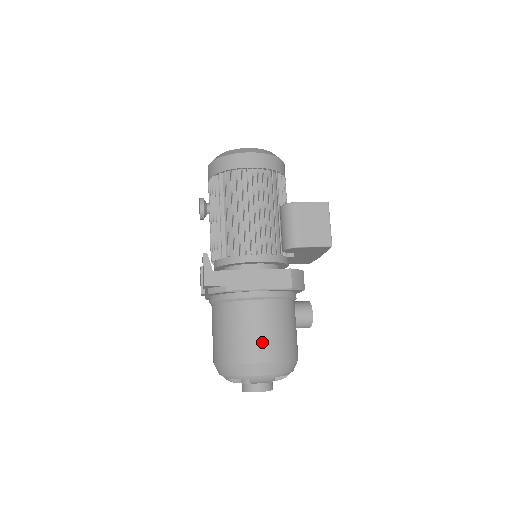
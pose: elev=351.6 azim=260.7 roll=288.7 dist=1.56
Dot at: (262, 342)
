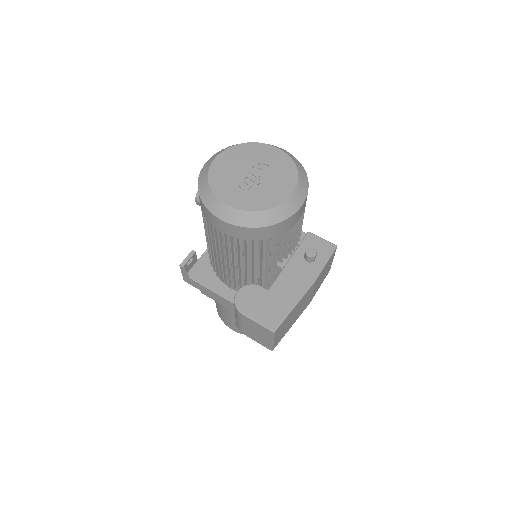
Dot at: (232, 323)
